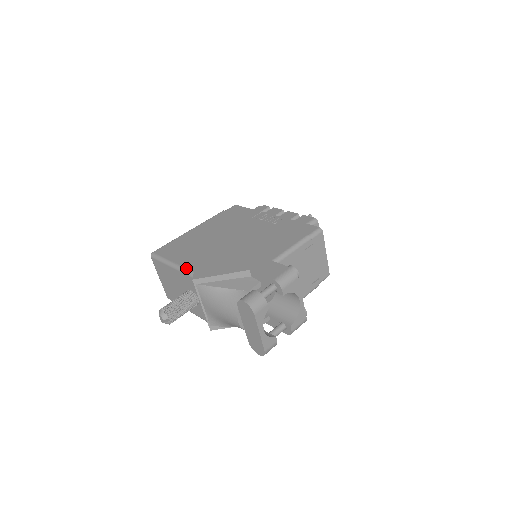
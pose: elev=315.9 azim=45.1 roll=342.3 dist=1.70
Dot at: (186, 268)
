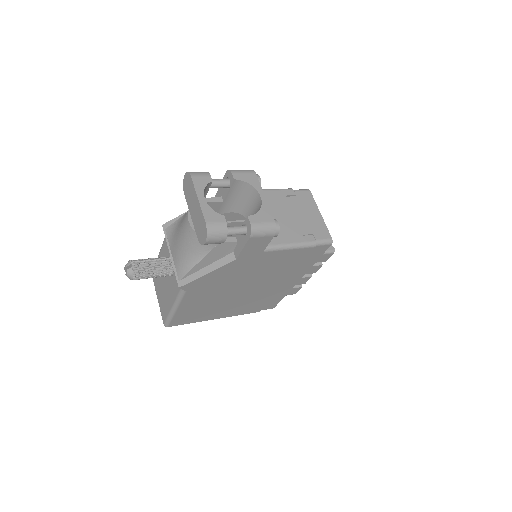
Dot at: occluded
